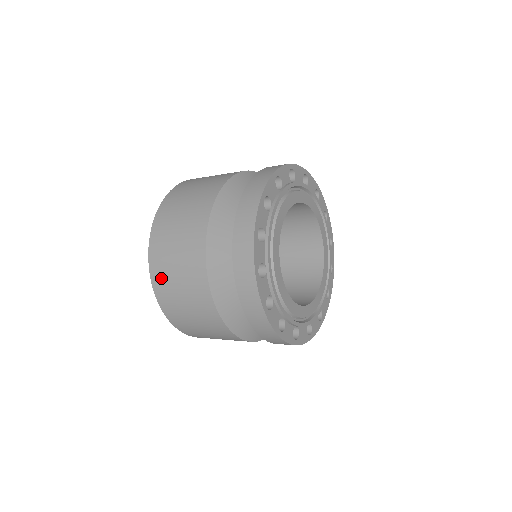
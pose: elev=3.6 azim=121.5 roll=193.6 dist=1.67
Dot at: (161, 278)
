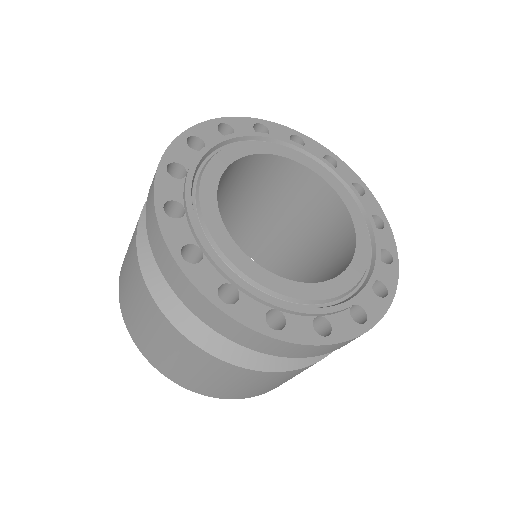
Dot at: (171, 371)
